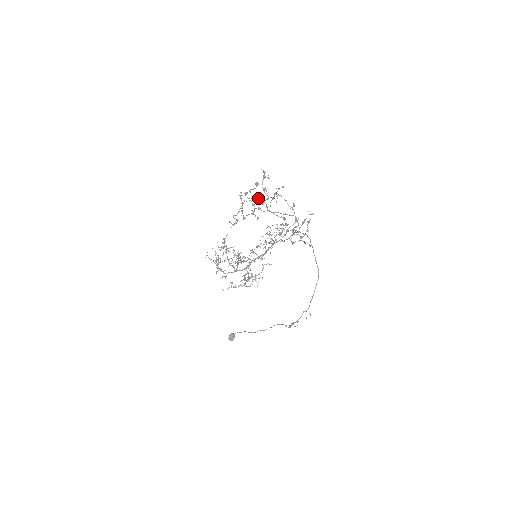
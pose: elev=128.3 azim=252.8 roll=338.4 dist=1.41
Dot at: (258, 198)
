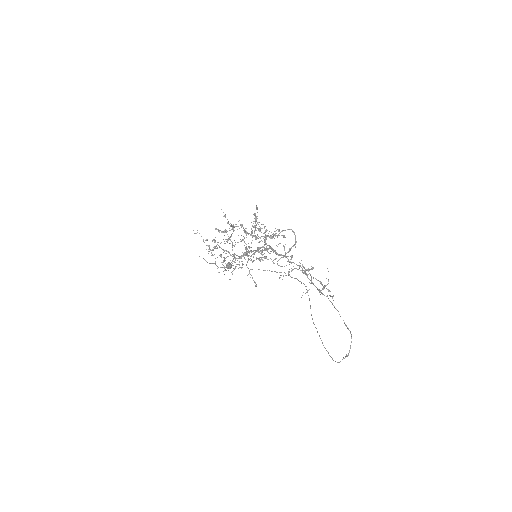
Dot at: (260, 248)
